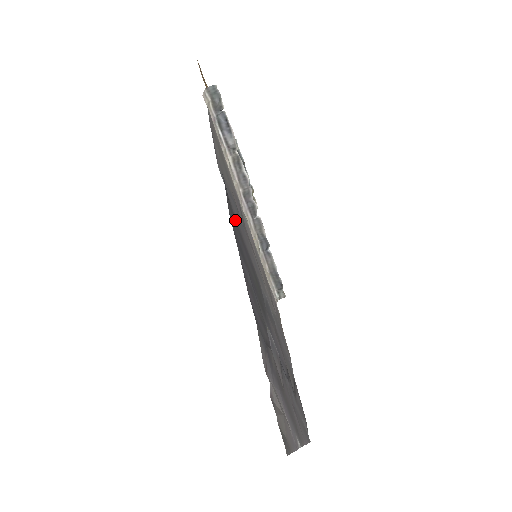
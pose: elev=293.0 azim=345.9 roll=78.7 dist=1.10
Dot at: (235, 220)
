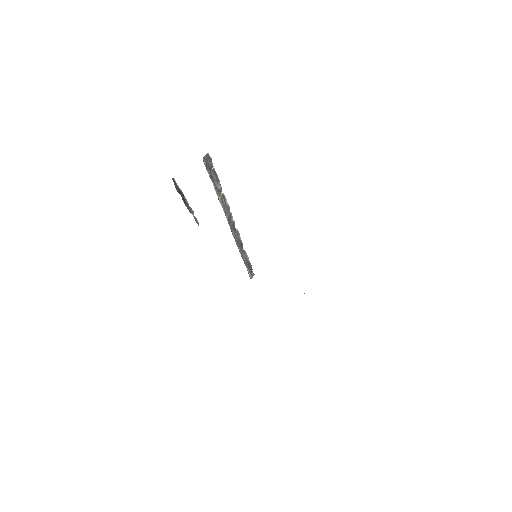
Dot at: occluded
